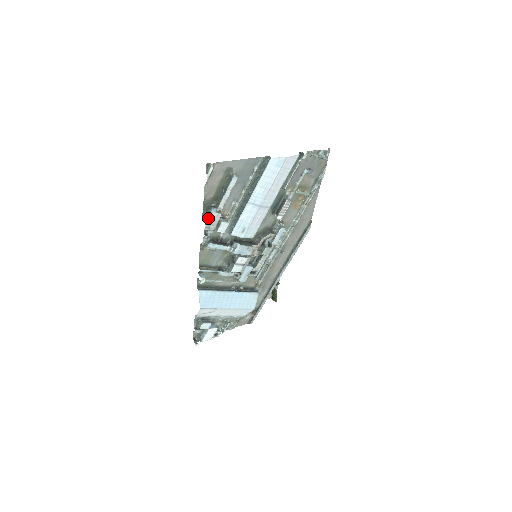
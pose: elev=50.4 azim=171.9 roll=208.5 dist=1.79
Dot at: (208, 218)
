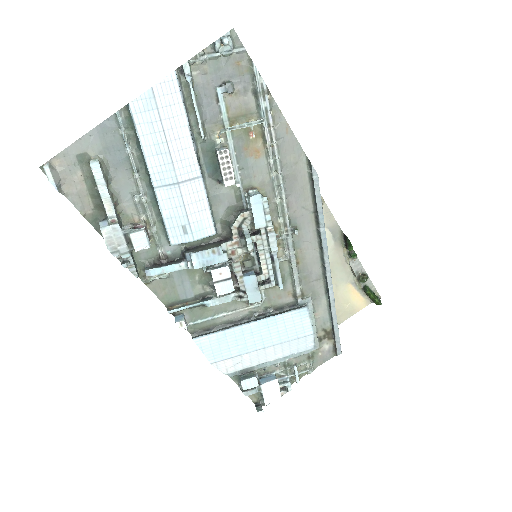
Dot at: occluded
